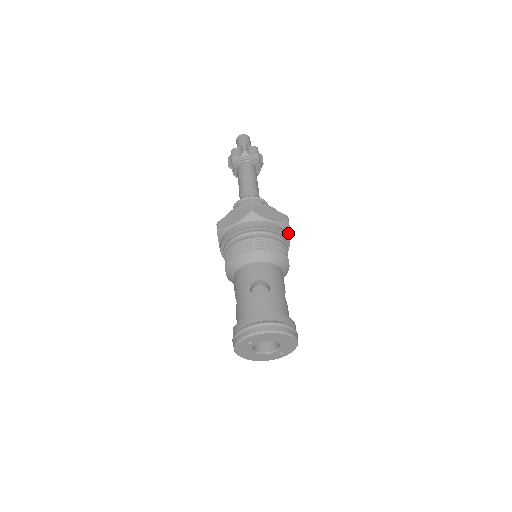
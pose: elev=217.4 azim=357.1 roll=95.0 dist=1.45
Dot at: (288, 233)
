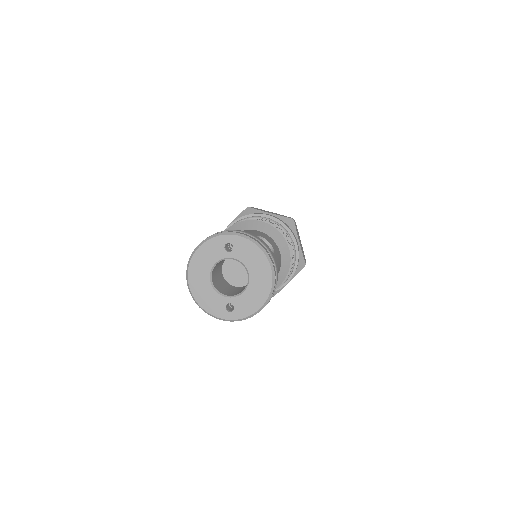
Dot at: (295, 274)
